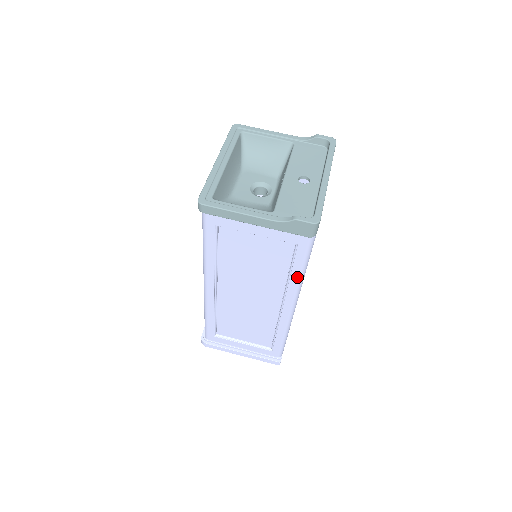
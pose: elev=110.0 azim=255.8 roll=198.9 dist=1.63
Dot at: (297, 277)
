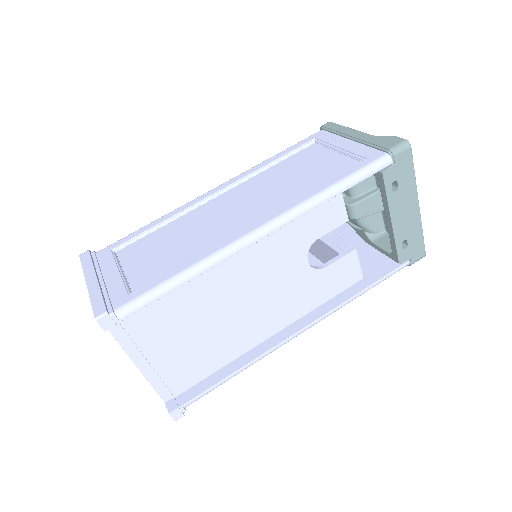
Dot at: (322, 189)
